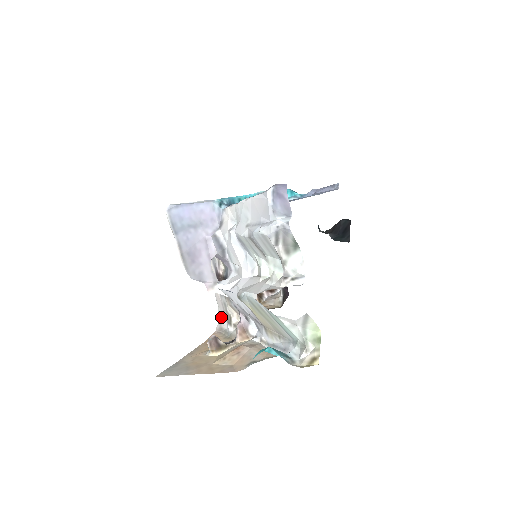
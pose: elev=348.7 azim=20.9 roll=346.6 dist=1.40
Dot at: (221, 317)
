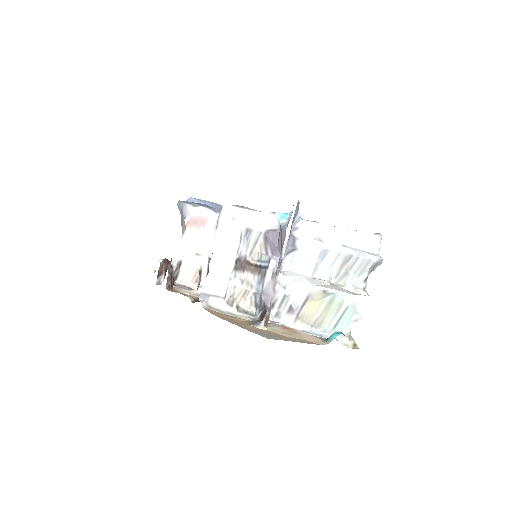
Dot at: (210, 296)
